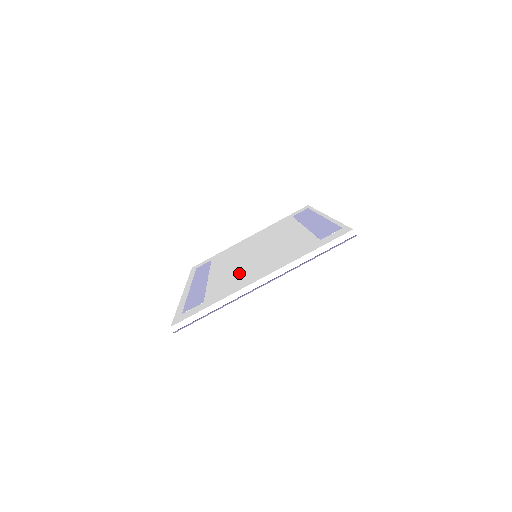
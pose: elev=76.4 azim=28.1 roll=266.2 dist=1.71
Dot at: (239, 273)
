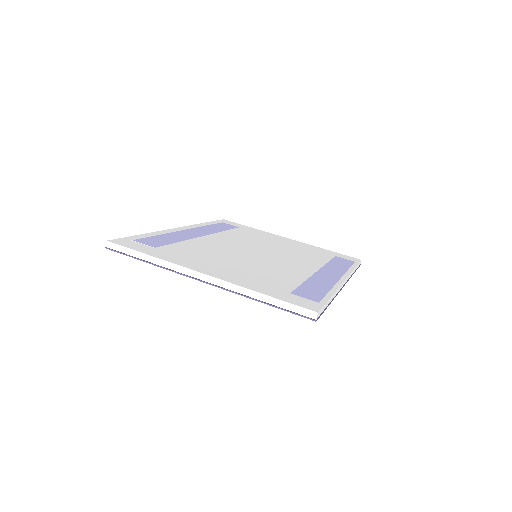
Dot at: (214, 254)
